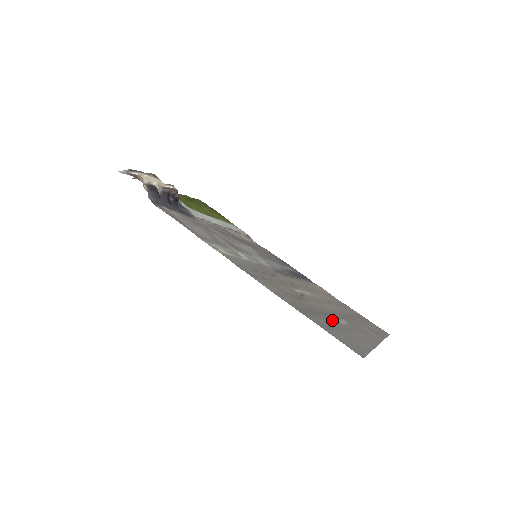
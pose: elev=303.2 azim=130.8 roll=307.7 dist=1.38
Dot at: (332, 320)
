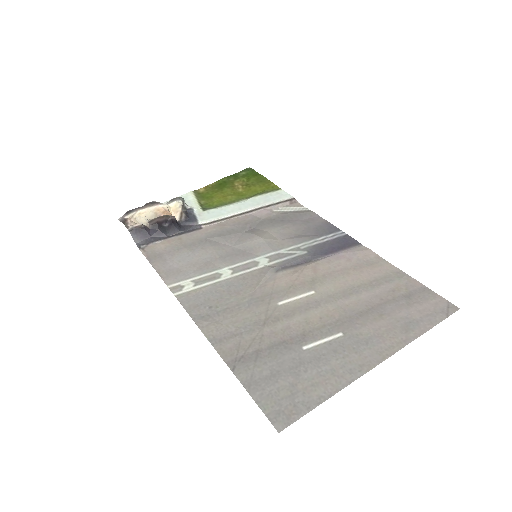
Dot at: (298, 350)
